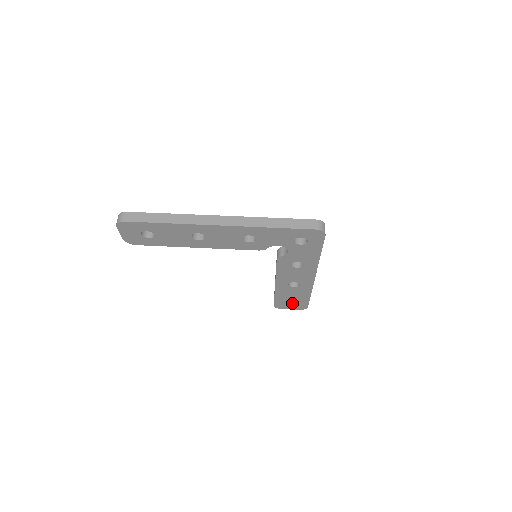
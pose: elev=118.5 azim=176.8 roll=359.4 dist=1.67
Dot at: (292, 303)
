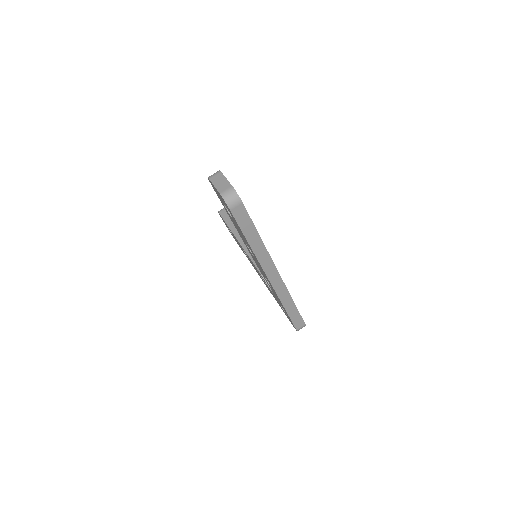
Dot at: occluded
